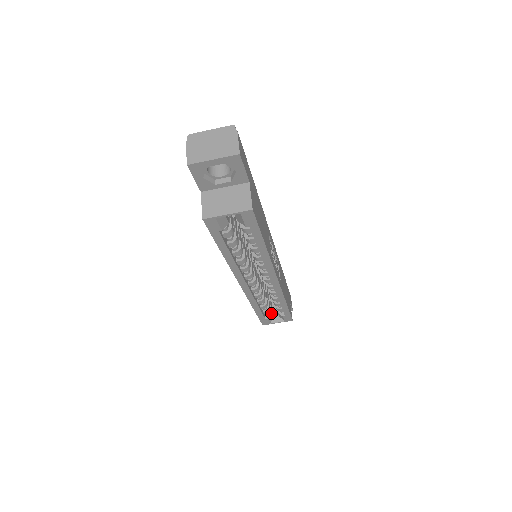
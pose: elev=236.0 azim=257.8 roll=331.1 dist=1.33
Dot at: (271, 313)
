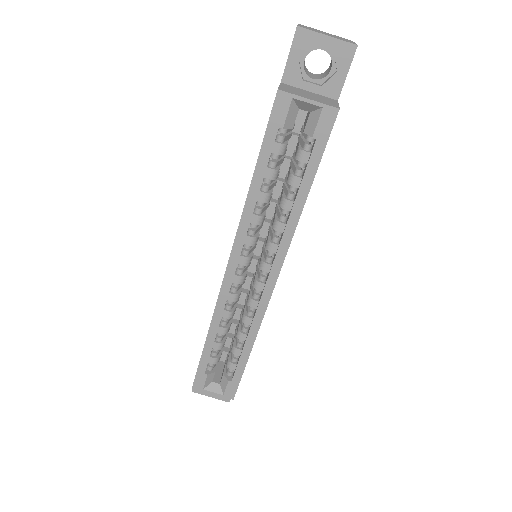
Dot at: (215, 370)
